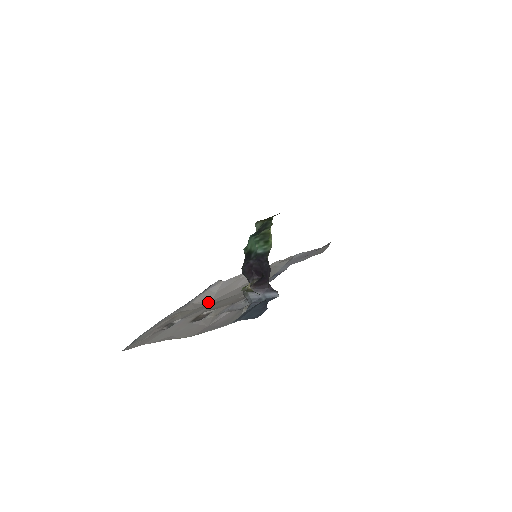
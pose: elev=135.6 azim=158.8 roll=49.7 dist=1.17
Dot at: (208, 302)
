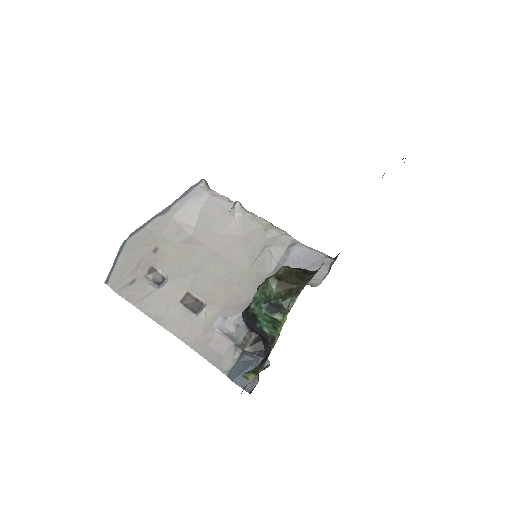
Dot at: (191, 228)
